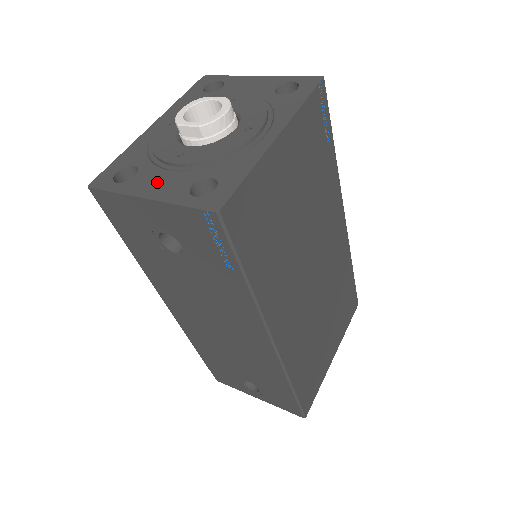
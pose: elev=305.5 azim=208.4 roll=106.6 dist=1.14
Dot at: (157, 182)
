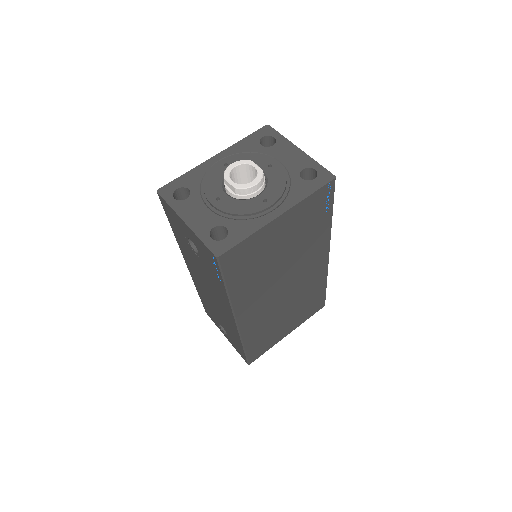
Dot at: (196, 212)
